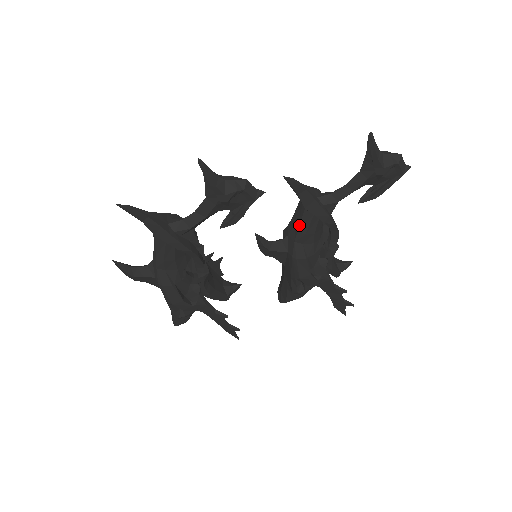
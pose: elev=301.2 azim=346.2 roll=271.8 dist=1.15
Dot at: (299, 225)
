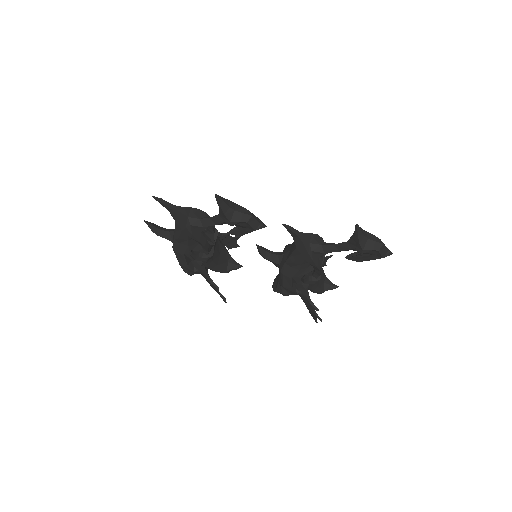
Dot at: (290, 254)
